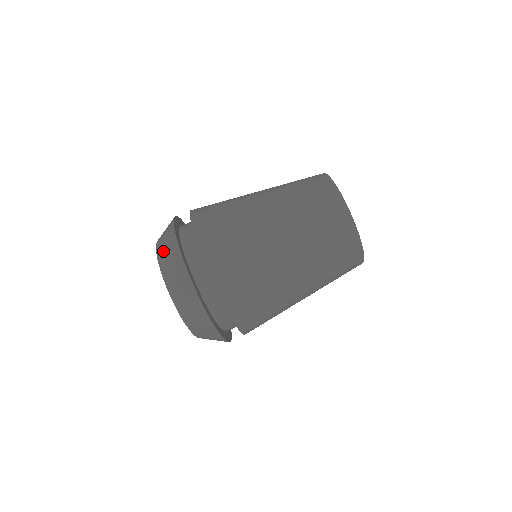
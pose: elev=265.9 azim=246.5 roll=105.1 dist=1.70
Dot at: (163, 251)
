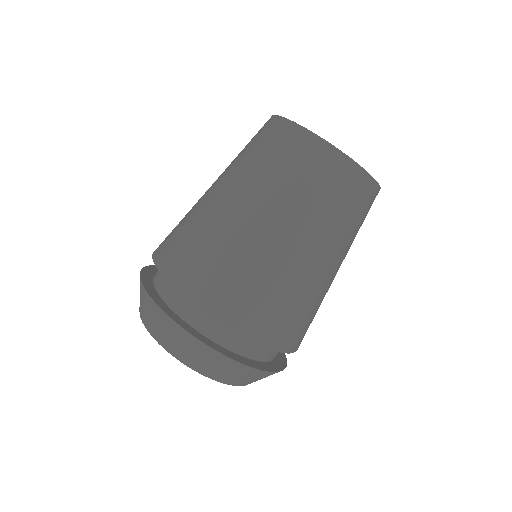
Dot at: (174, 346)
